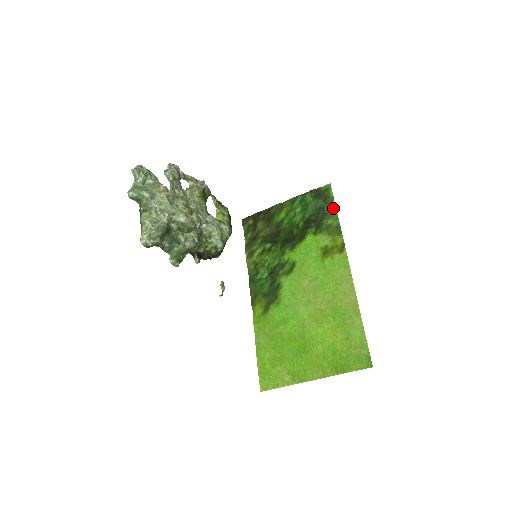
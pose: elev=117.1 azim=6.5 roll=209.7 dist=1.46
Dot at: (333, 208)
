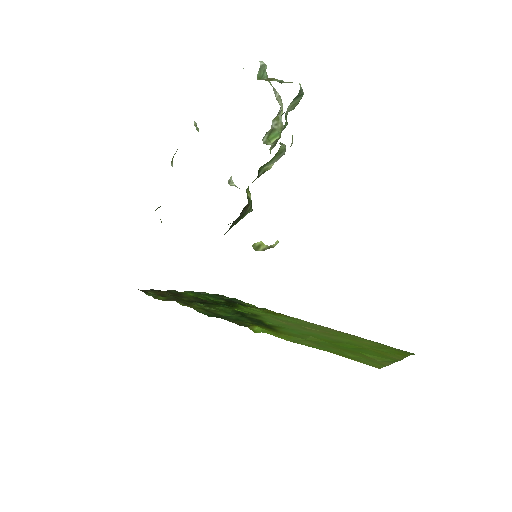
Dot at: (240, 300)
